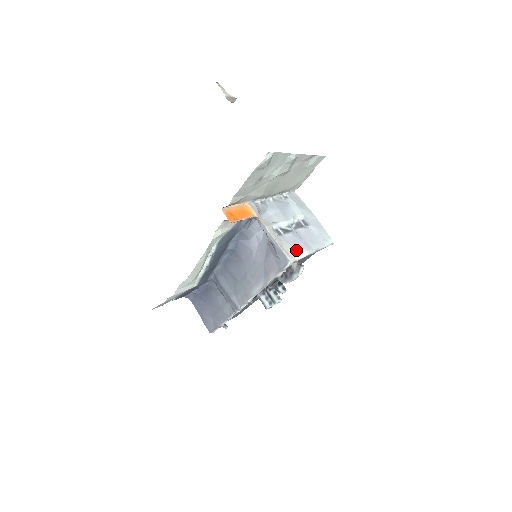
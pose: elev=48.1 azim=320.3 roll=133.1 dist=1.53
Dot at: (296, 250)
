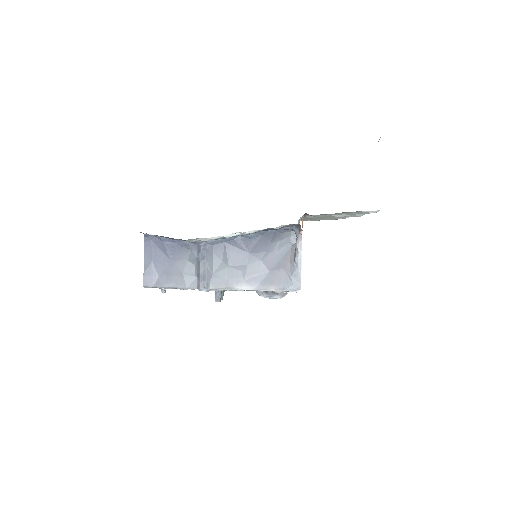
Dot at: occluded
